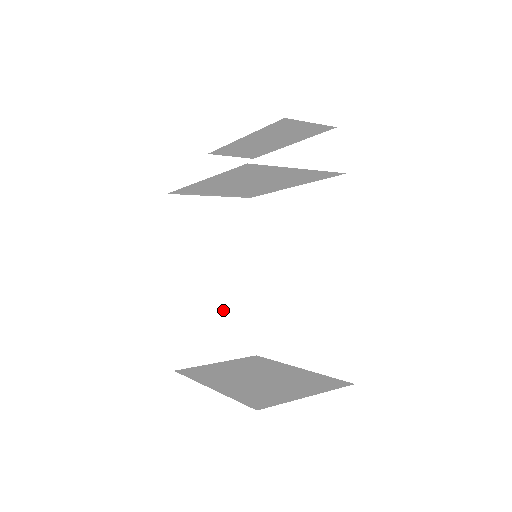
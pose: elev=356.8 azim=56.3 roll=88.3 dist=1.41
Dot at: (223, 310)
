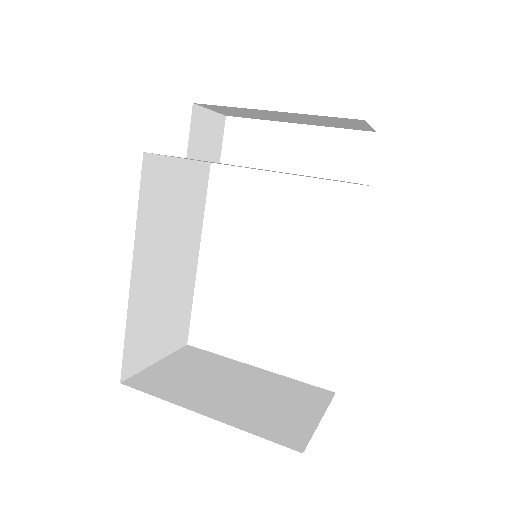
Dot at: (170, 300)
